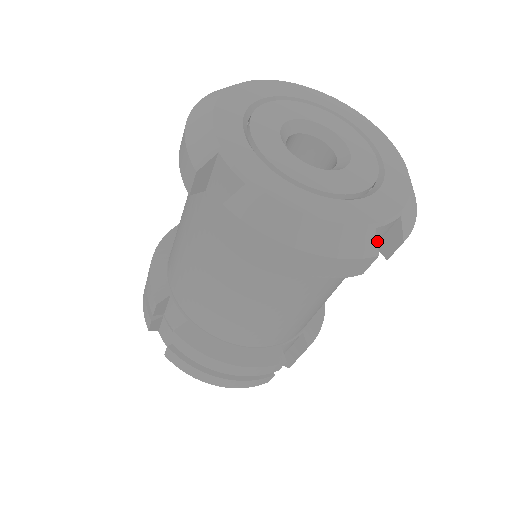
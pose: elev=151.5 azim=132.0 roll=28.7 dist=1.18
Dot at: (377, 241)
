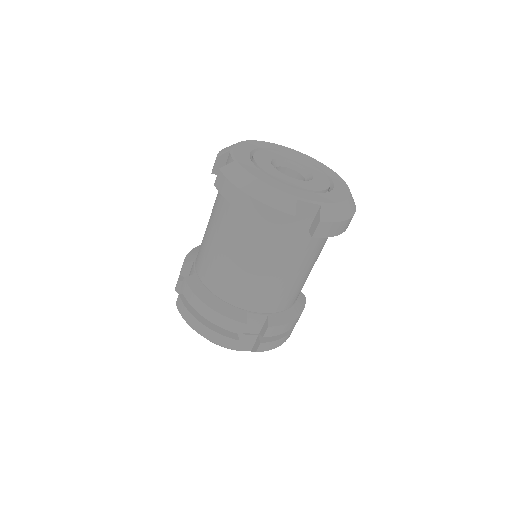
Dot at: (306, 221)
